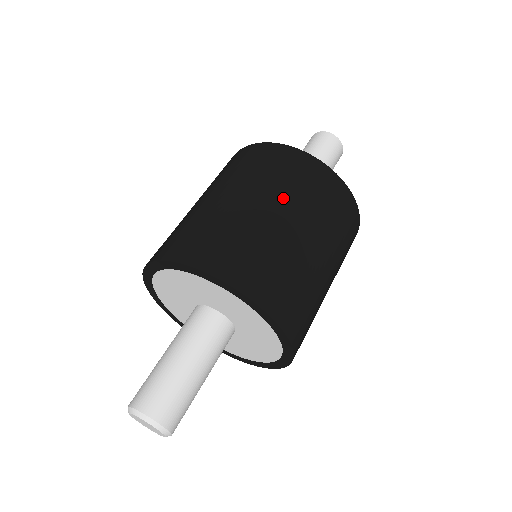
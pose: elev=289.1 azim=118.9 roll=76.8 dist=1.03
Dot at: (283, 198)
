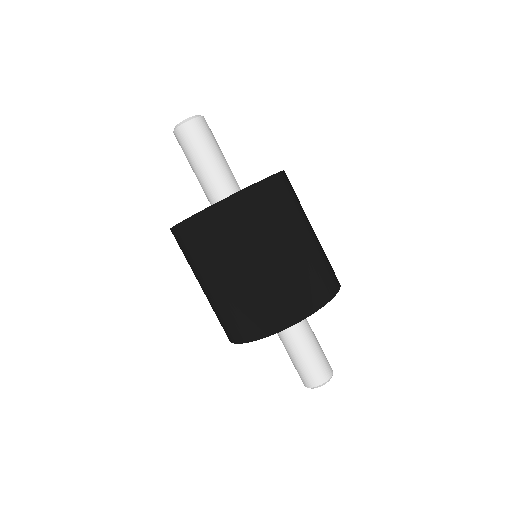
Dot at: (238, 255)
